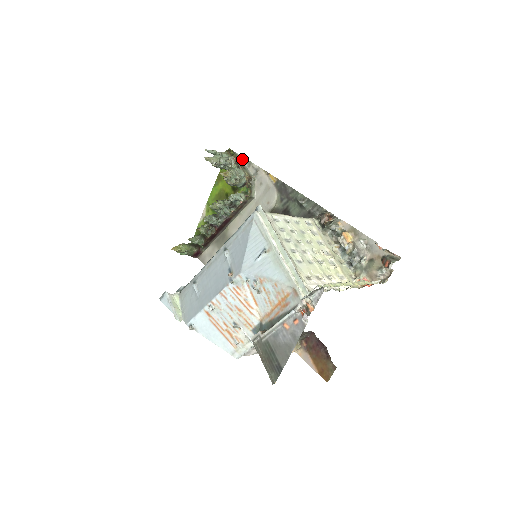
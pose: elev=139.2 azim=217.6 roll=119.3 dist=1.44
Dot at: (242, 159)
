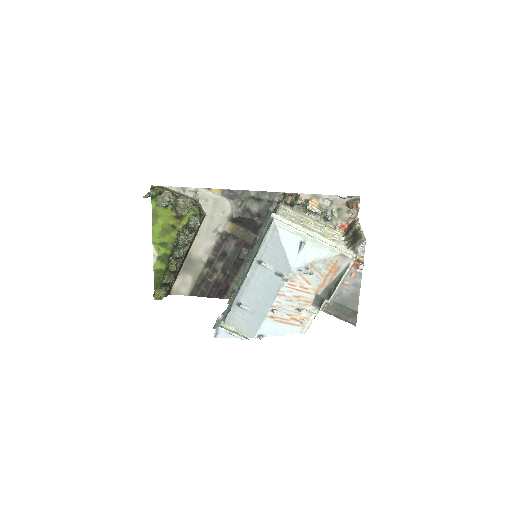
Dot at: (173, 189)
